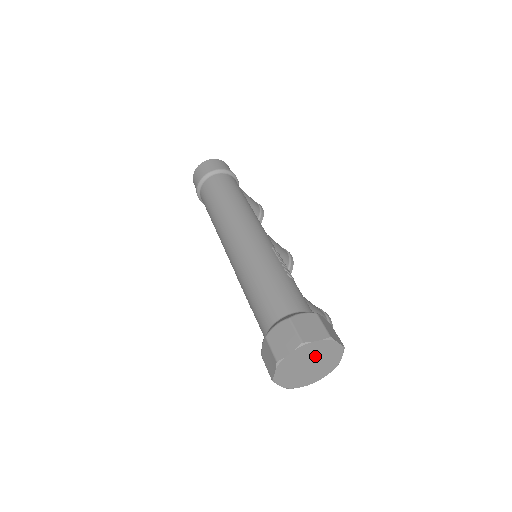
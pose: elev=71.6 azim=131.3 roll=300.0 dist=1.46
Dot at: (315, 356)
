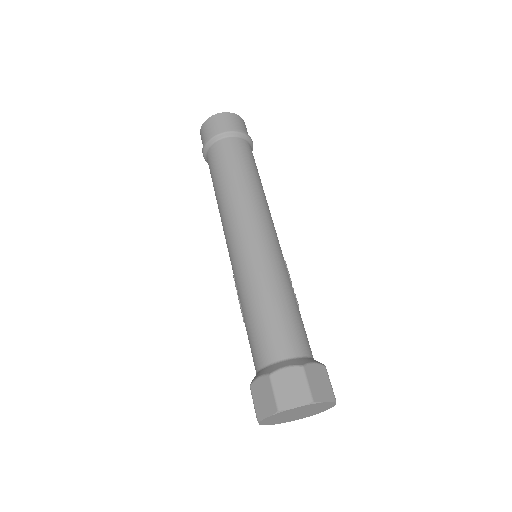
Dot at: (309, 409)
